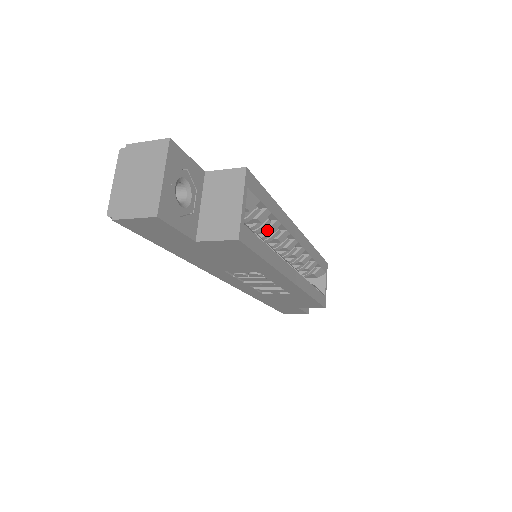
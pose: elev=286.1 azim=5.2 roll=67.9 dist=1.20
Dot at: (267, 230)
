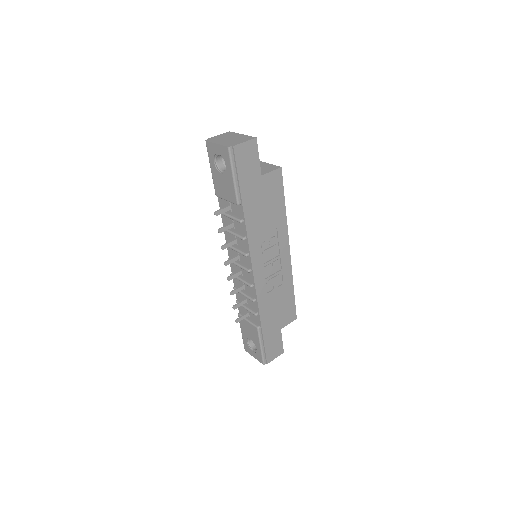
Dot at: occluded
